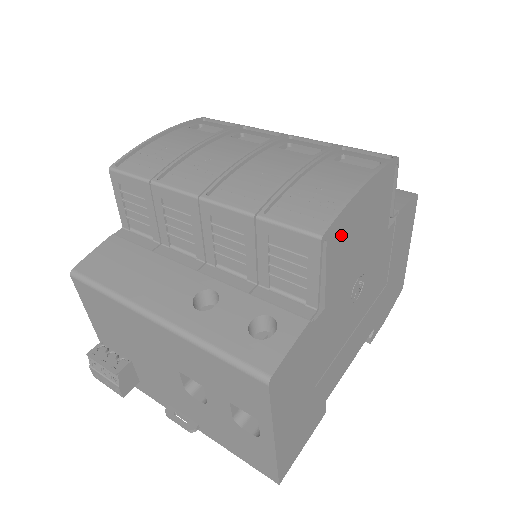
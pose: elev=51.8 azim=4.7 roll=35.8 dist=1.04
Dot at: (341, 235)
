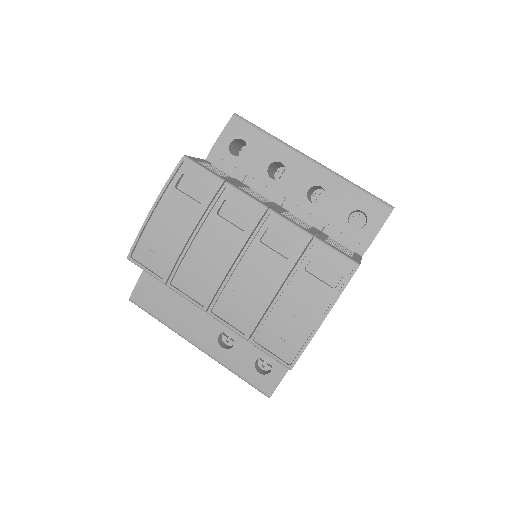
Dot at: occluded
